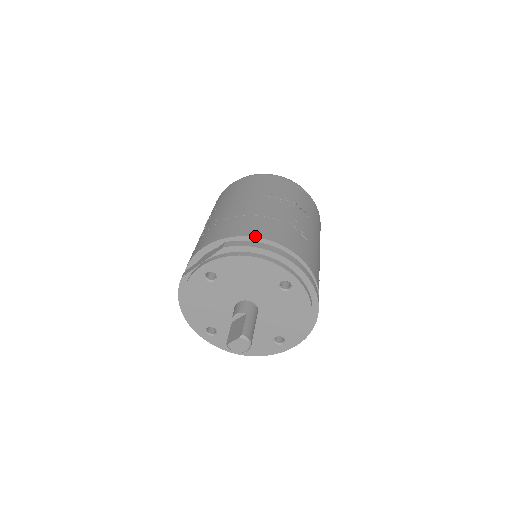
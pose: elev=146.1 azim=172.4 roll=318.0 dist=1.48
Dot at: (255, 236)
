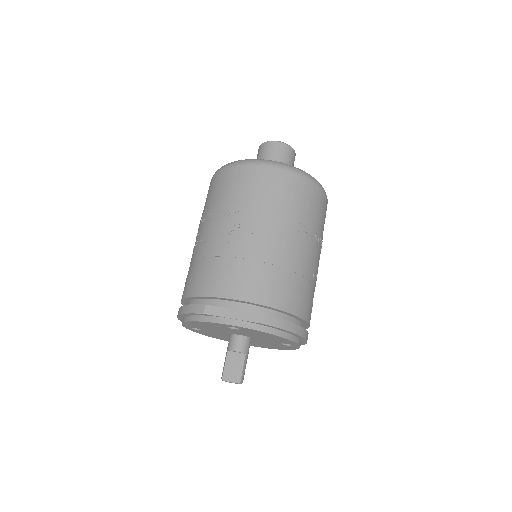
Dot at: (290, 312)
